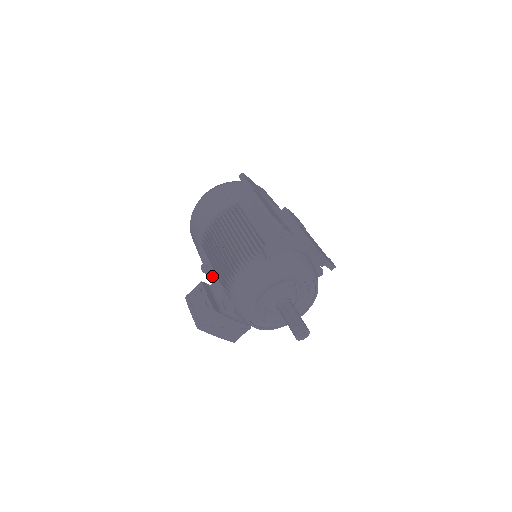
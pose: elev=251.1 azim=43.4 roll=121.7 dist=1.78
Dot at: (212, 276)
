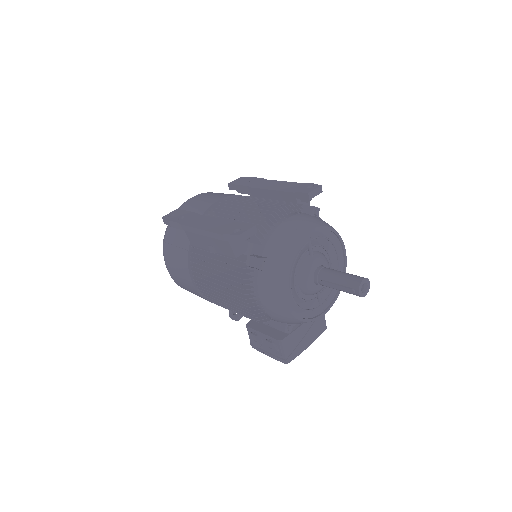
Dot at: occluded
